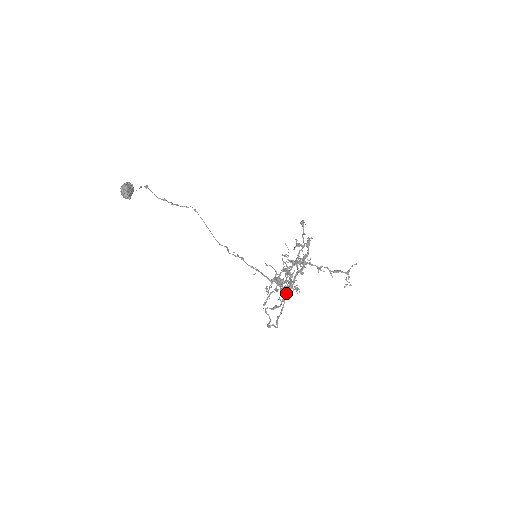
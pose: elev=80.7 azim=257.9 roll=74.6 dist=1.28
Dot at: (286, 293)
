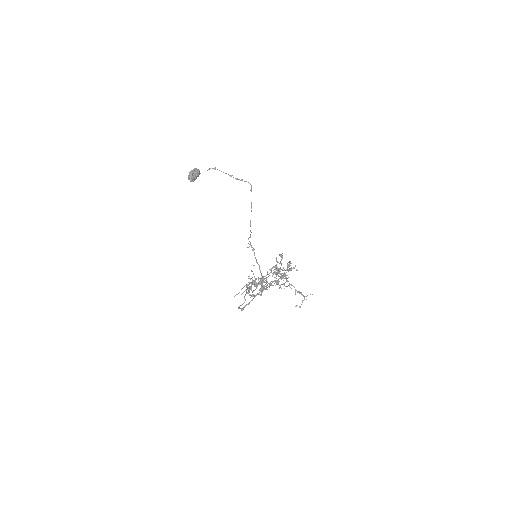
Dot at: (262, 290)
